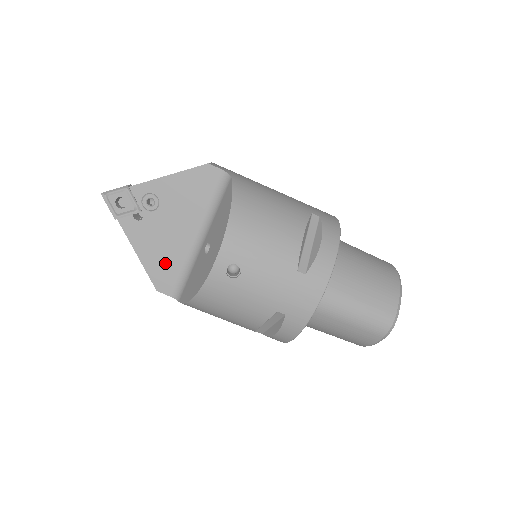
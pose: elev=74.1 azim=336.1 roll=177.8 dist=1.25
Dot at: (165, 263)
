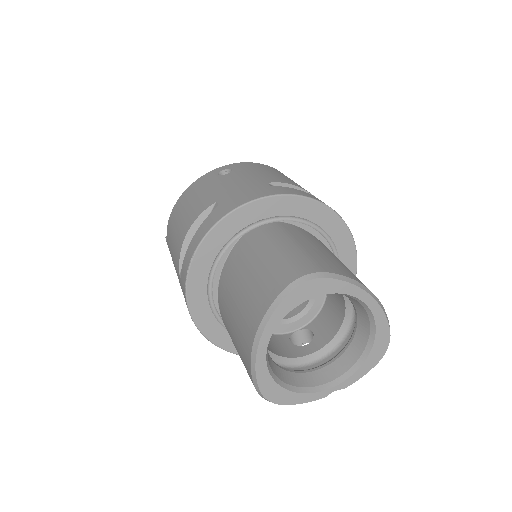
Dot at: occluded
